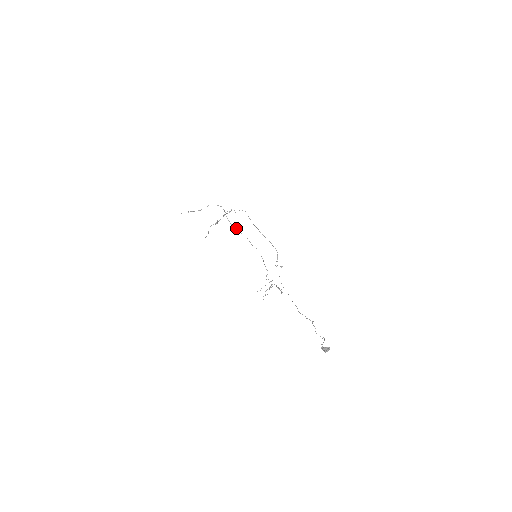
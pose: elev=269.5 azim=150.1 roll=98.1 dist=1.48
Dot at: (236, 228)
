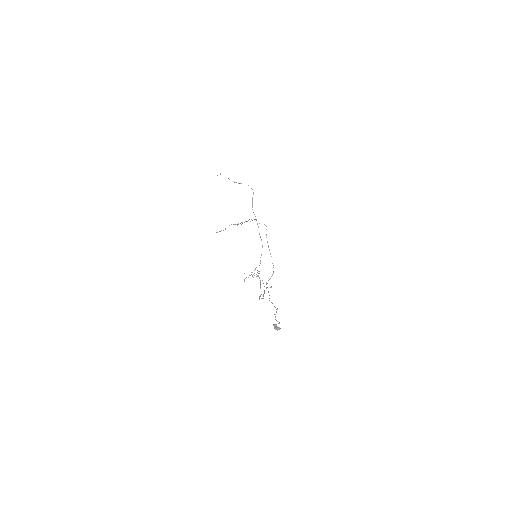
Dot at: occluded
